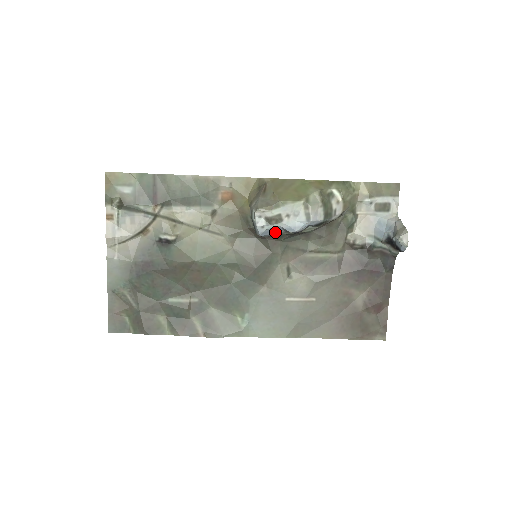
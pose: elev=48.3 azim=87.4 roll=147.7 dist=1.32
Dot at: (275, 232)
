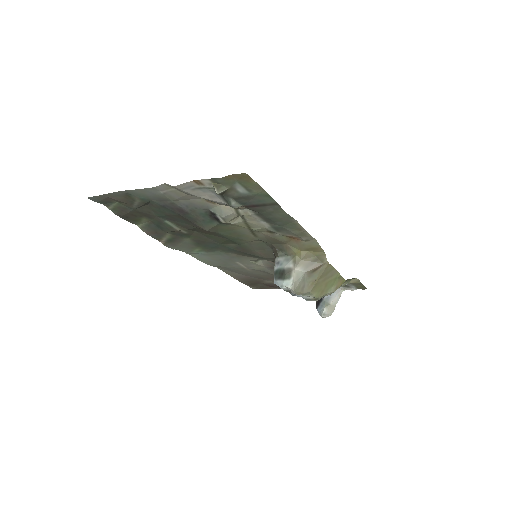
Dot at: occluded
